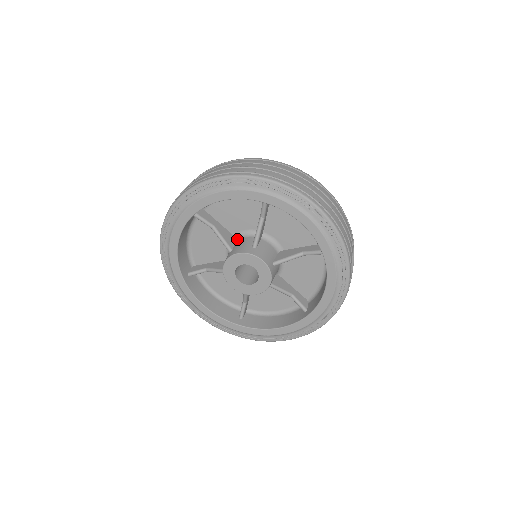
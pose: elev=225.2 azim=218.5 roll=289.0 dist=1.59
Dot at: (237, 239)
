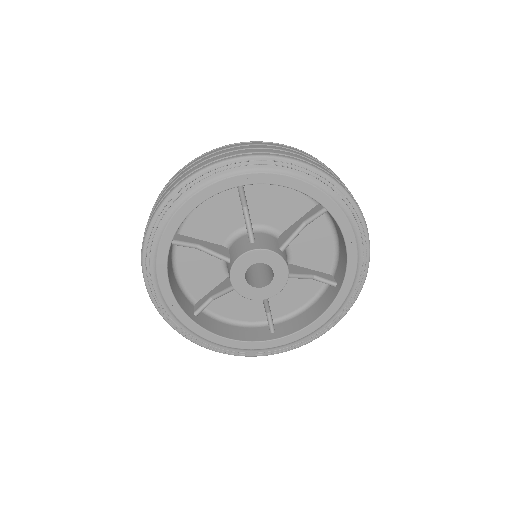
Dot at: (255, 231)
